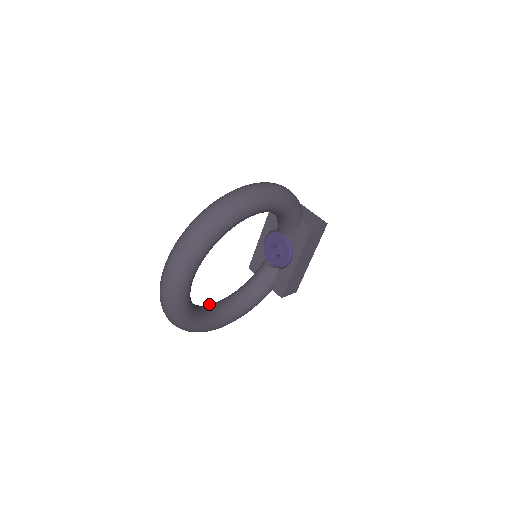
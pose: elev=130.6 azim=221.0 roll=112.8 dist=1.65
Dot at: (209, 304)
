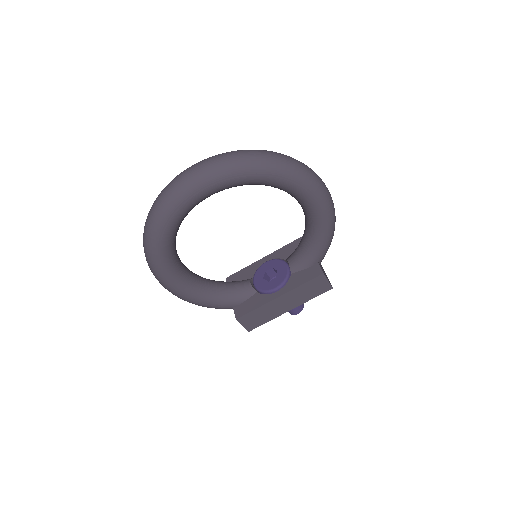
Dot at: occluded
